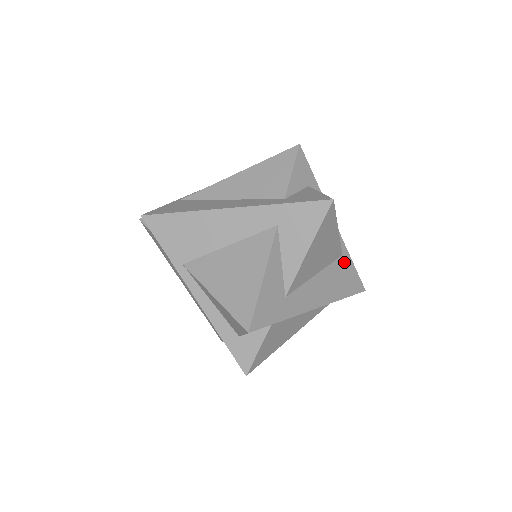
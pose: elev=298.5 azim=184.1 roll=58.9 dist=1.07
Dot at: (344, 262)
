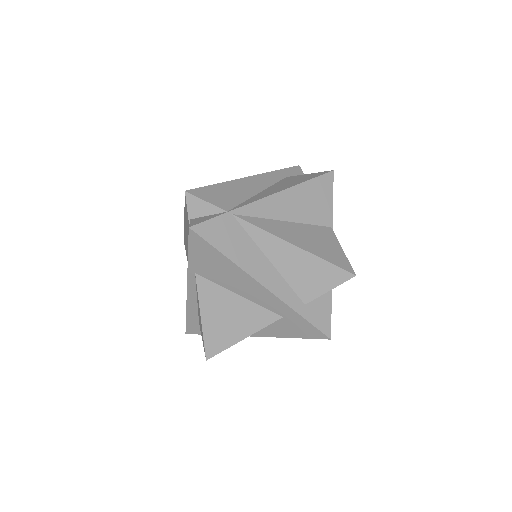
Dot at: occluded
